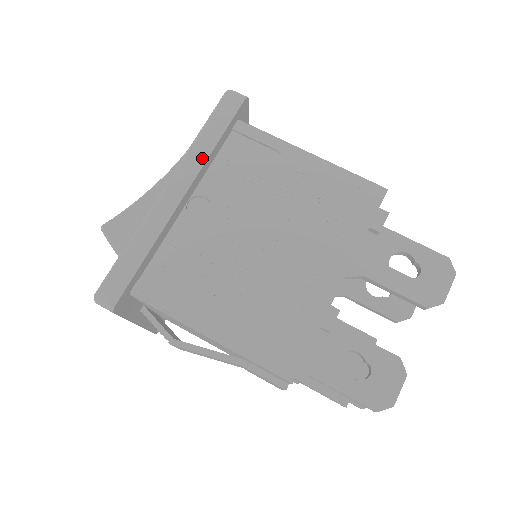
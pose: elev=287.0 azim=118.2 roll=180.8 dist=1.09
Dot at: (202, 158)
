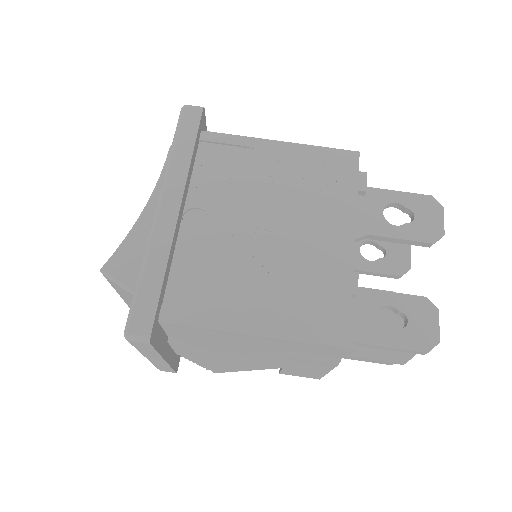
Dot at: (183, 171)
